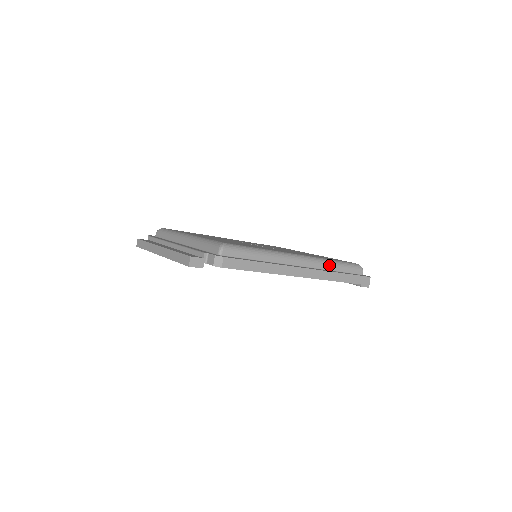
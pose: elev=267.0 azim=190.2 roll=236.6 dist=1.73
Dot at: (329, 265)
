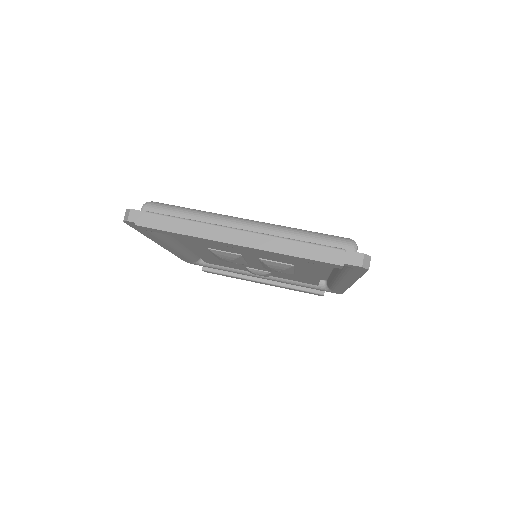
Dot at: occluded
